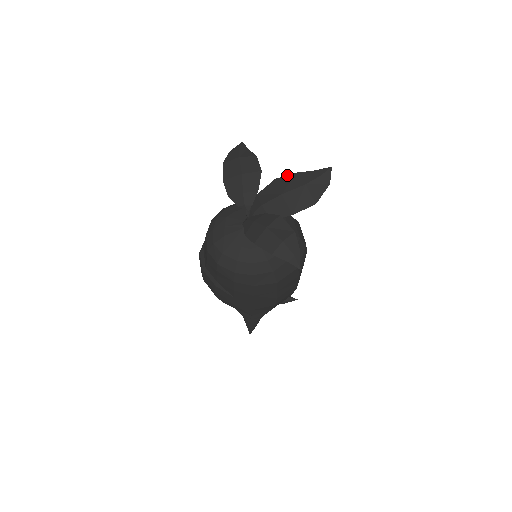
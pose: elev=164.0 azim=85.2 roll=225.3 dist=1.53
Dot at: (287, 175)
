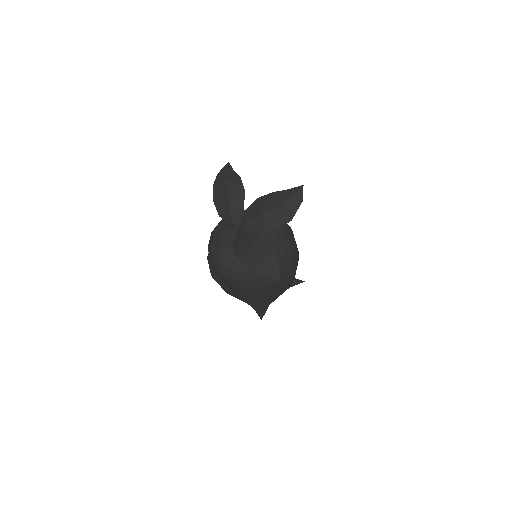
Dot at: occluded
